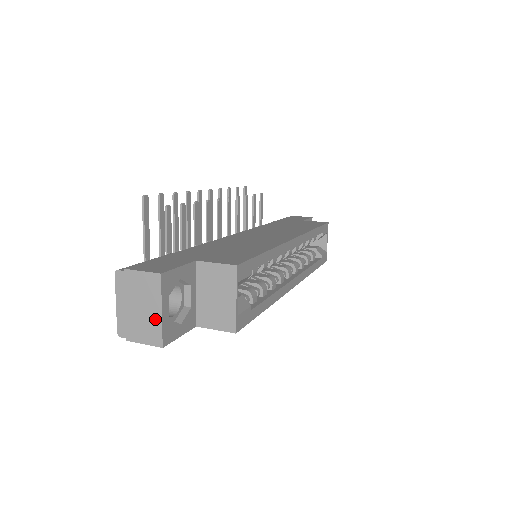
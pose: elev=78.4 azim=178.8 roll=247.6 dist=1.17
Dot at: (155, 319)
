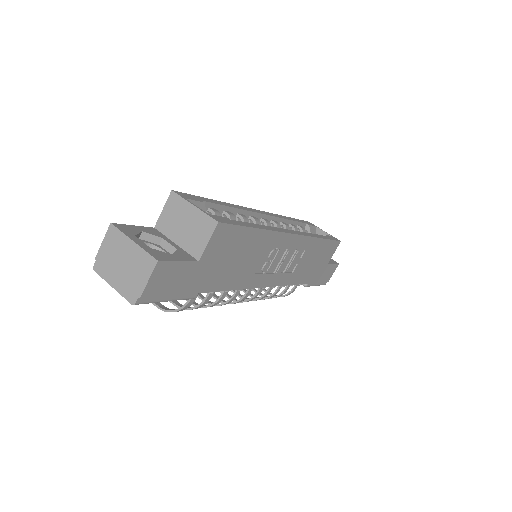
Dot at: (136, 253)
